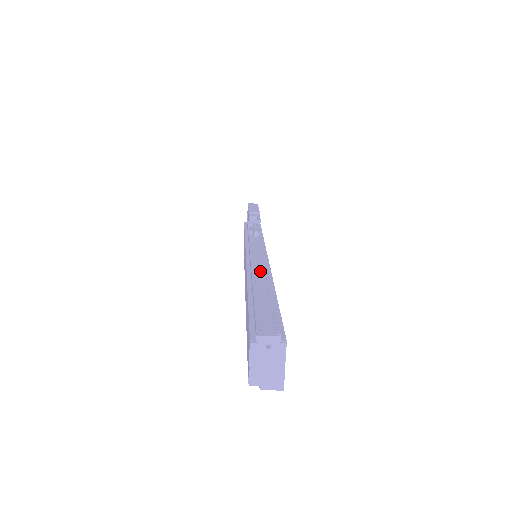
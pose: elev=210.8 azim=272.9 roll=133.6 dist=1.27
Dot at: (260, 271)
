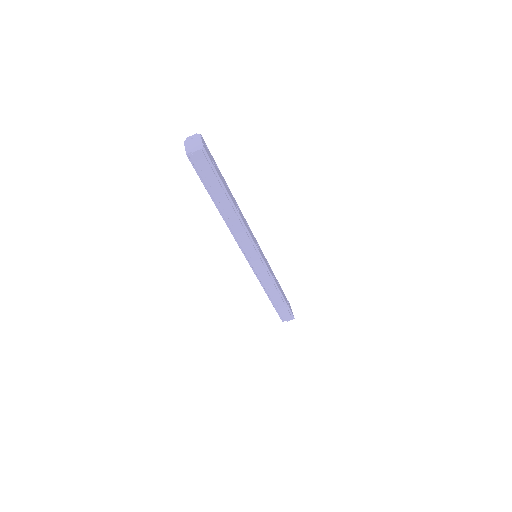
Dot at: occluded
